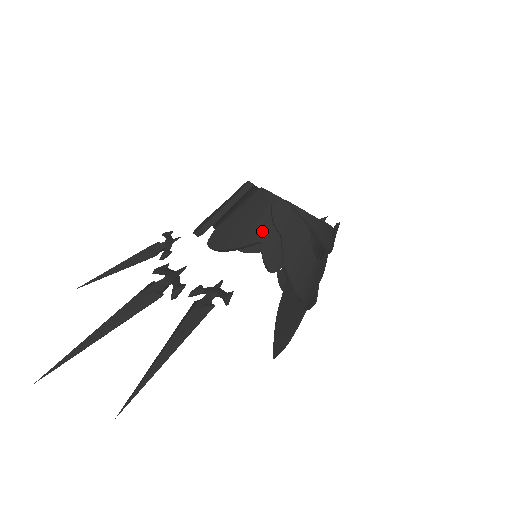
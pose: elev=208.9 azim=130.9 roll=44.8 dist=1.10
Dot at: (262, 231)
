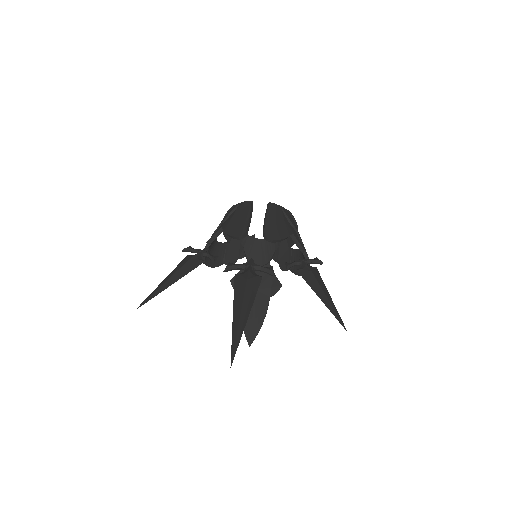
Dot at: (290, 227)
